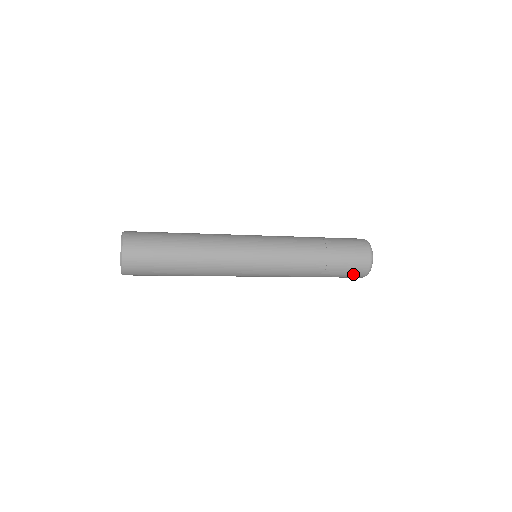
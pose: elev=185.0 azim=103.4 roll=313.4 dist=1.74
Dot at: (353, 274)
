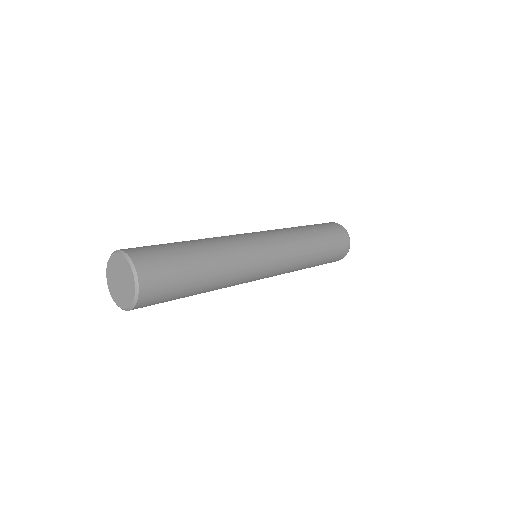
Dot at: (335, 260)
